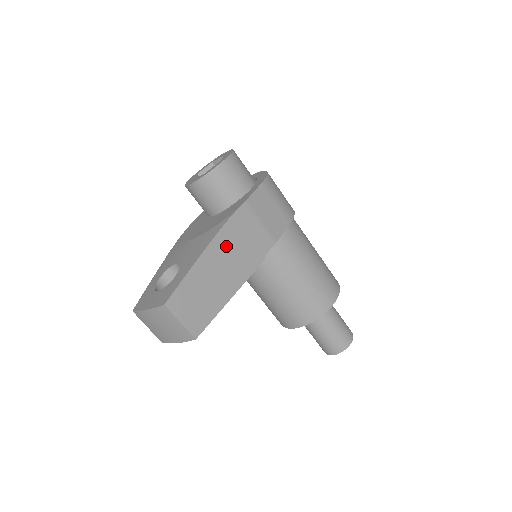
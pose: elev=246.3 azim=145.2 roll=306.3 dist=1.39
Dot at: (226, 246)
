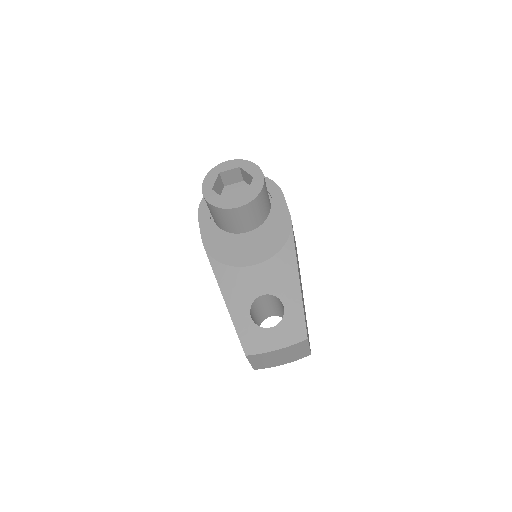
Dot at: occluded
